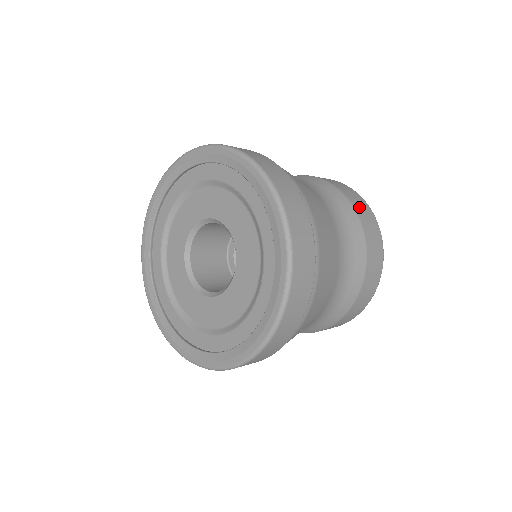
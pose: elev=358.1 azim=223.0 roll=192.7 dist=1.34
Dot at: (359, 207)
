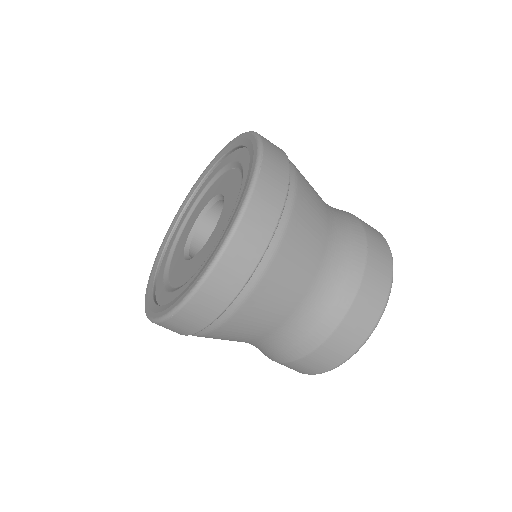
Dot at: occluded
